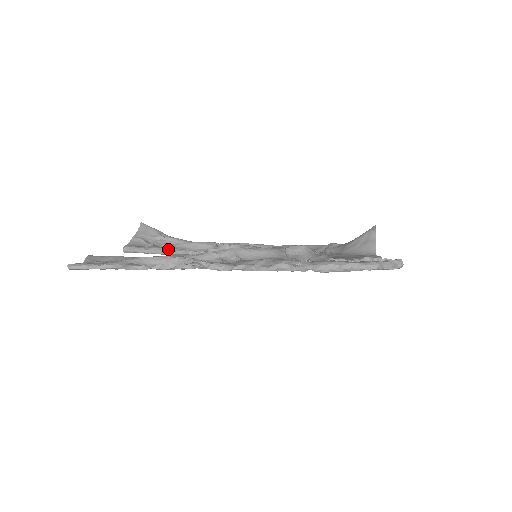
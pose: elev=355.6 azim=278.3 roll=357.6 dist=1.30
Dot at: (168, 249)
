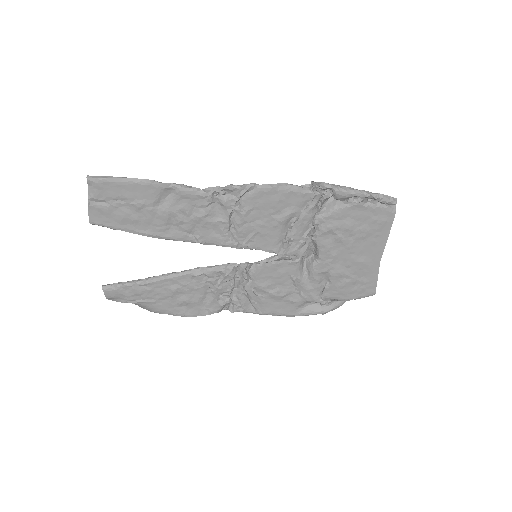
Dot at: (157, 276)
